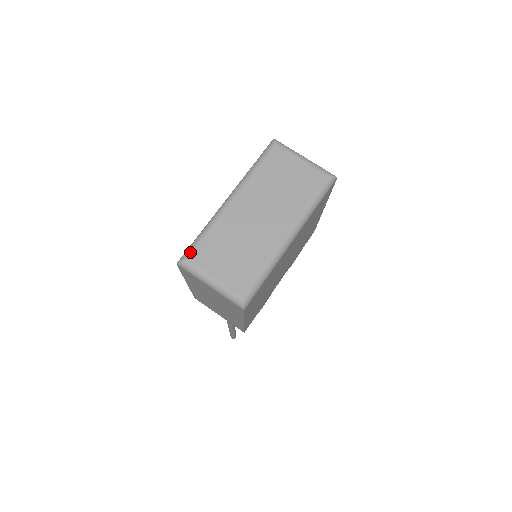
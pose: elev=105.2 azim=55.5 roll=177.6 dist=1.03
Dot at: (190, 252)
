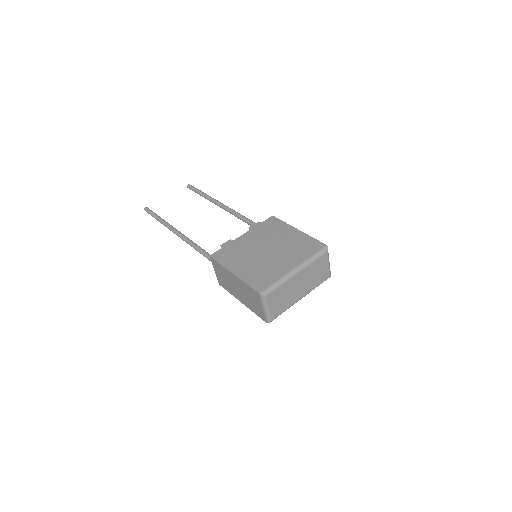
Dot at: (269, 293)
